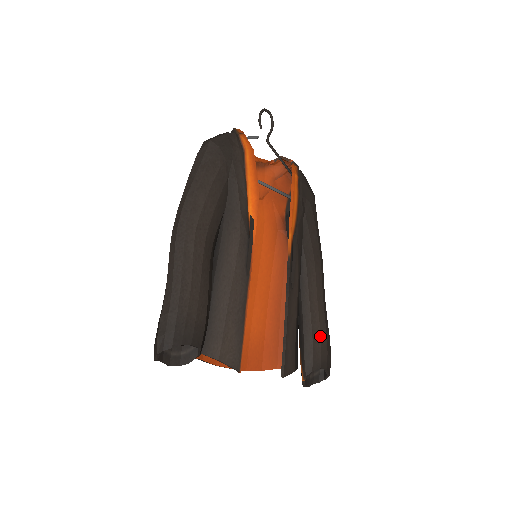
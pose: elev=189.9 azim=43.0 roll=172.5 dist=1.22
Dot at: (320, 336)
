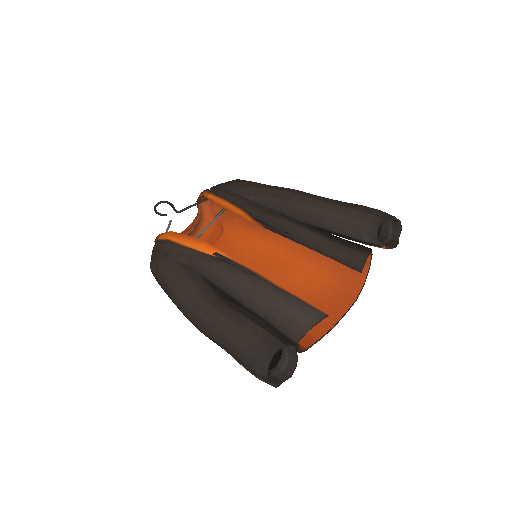
Dot at: (348, 217)
